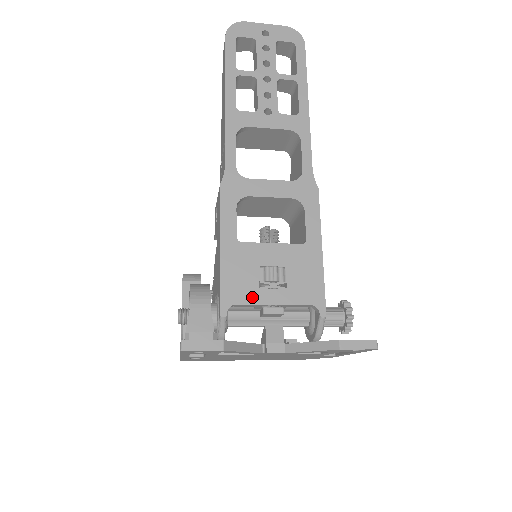
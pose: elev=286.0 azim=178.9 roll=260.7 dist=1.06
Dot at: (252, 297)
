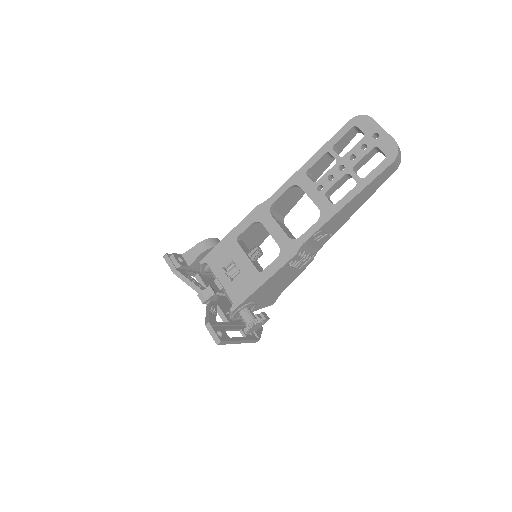
Dot at: (216, 269)
